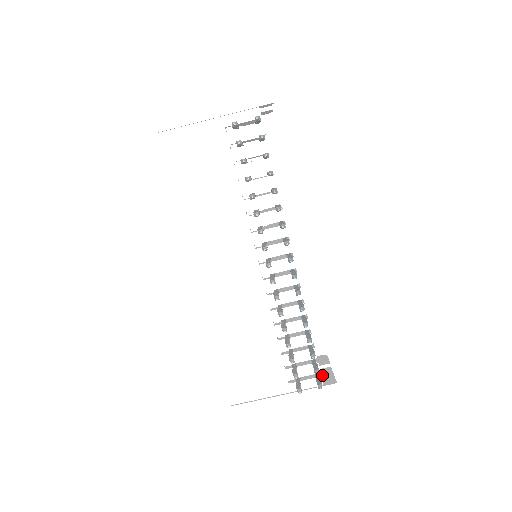
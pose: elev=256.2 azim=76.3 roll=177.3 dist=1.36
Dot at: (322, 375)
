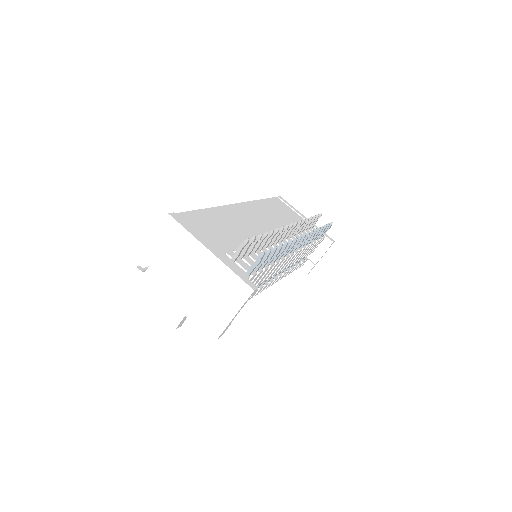
Dot at: occluded
